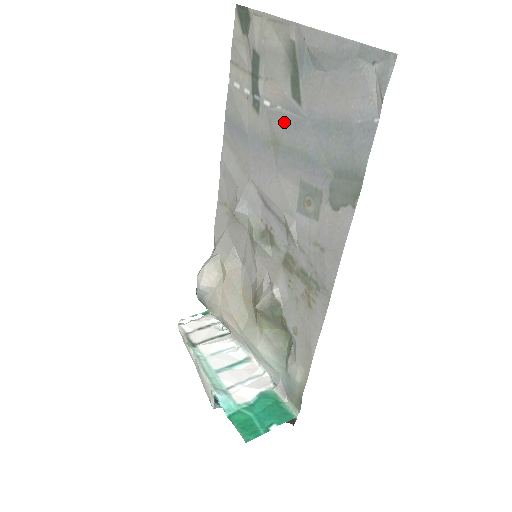
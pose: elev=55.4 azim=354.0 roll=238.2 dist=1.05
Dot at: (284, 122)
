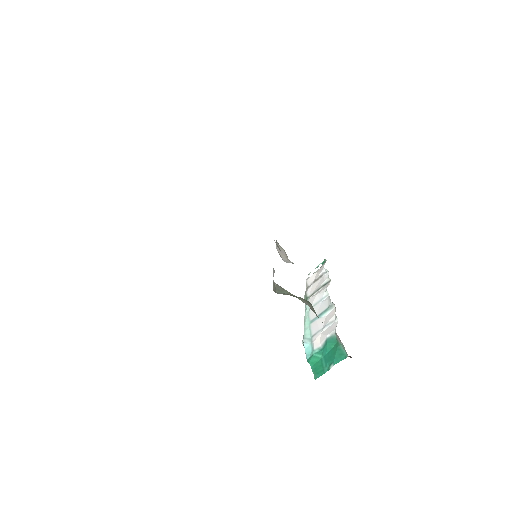
Dot at: occluded
